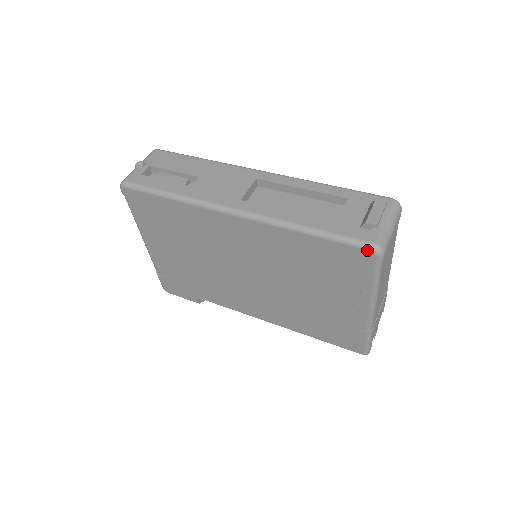
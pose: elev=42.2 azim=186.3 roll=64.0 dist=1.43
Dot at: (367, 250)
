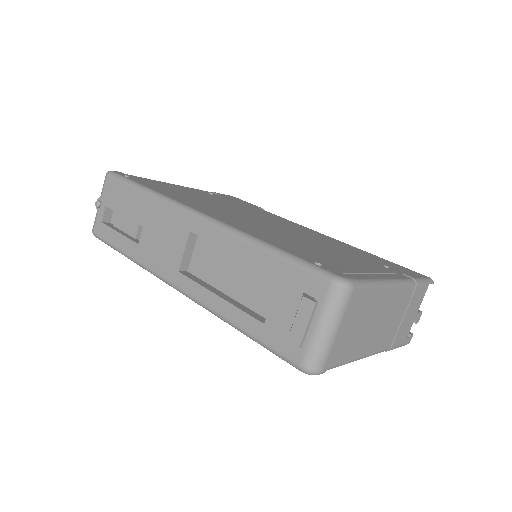
Dot at: (298, 369)
